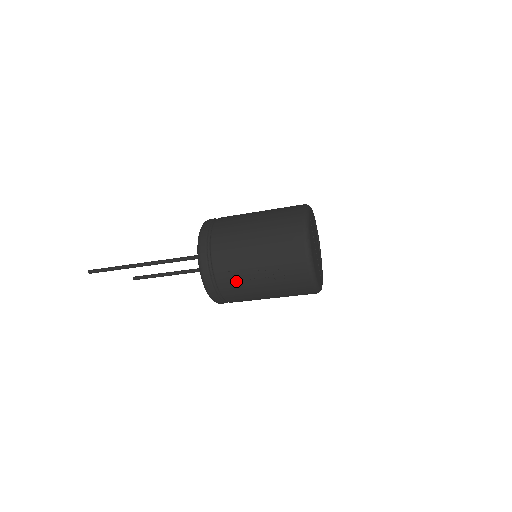
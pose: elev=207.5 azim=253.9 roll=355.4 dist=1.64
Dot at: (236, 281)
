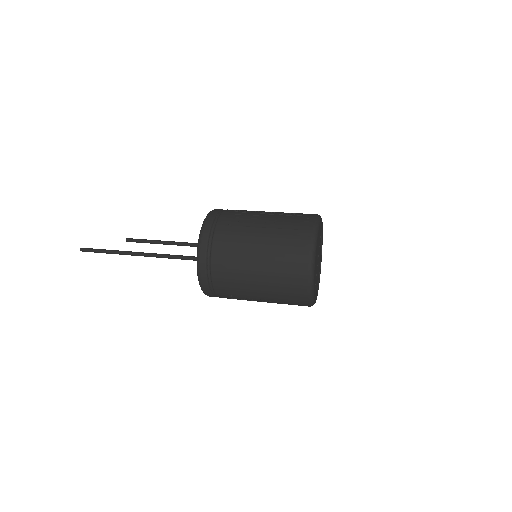
Dot at: (238, 299)
